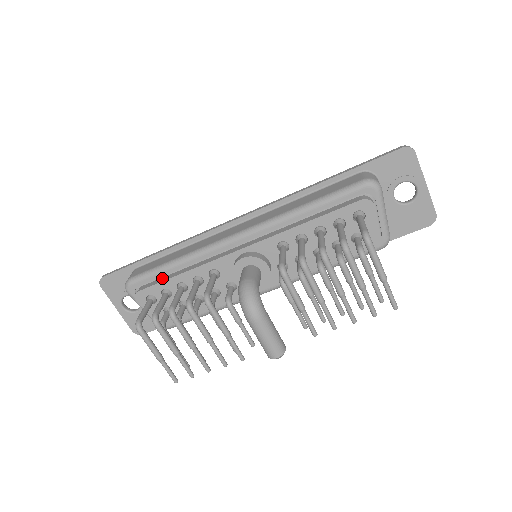
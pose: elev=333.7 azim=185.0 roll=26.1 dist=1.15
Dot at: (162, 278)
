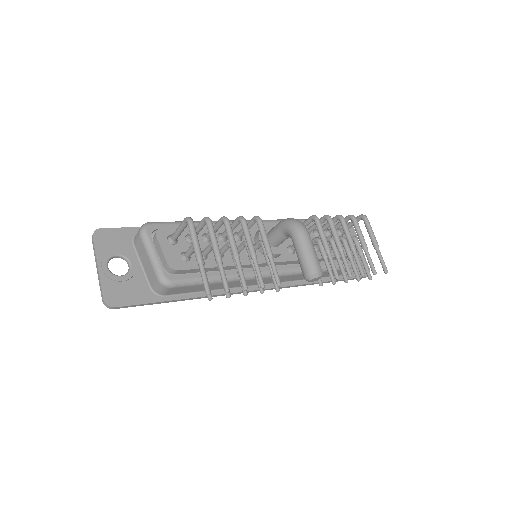
Dot at: occluded
